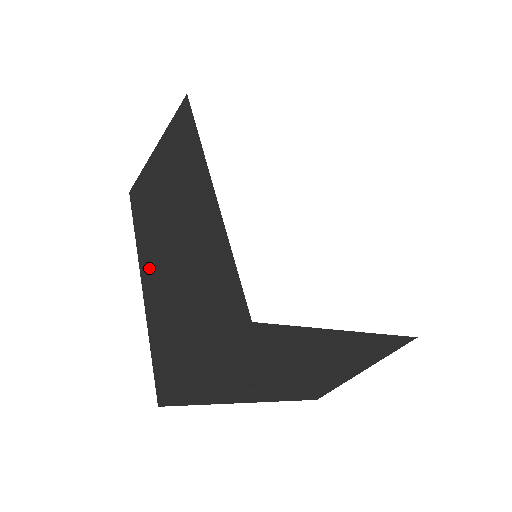
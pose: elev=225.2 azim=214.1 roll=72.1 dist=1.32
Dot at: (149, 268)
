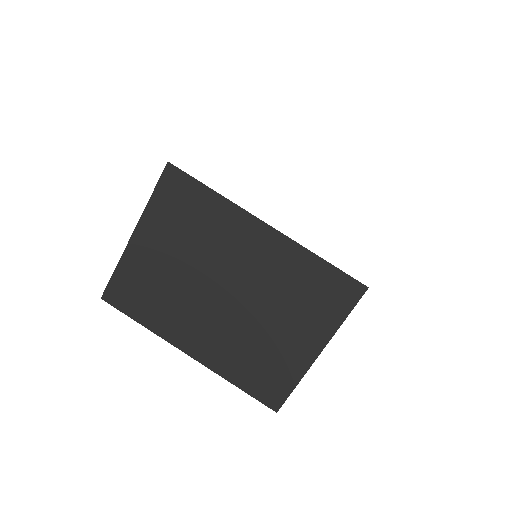
Dot at: occluded
